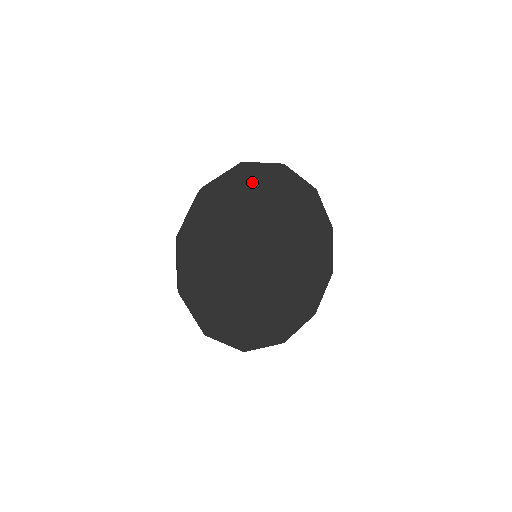
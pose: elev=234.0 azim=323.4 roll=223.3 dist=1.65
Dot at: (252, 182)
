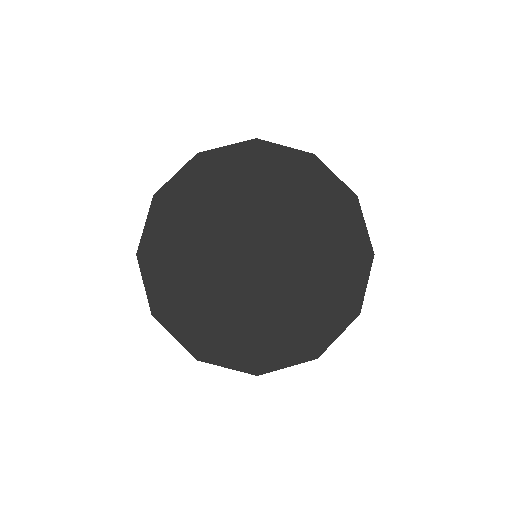
Dot at: (180, 202)
